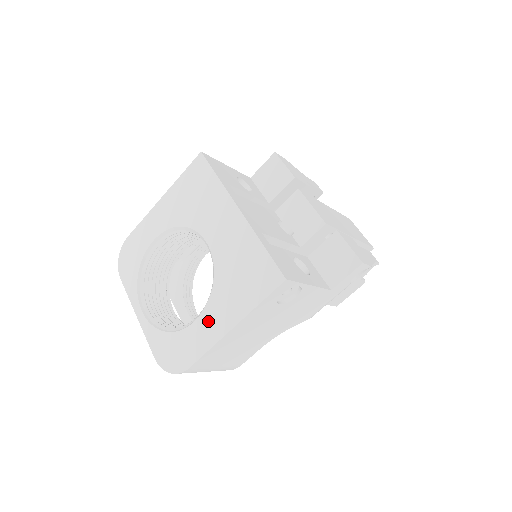
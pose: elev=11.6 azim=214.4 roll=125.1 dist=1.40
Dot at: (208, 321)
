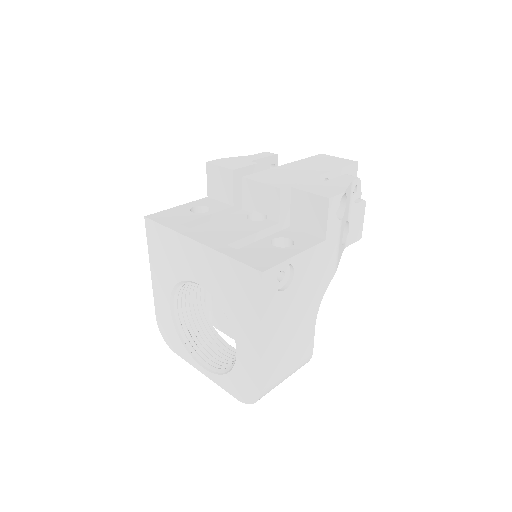
Dot at: (243, 345)
